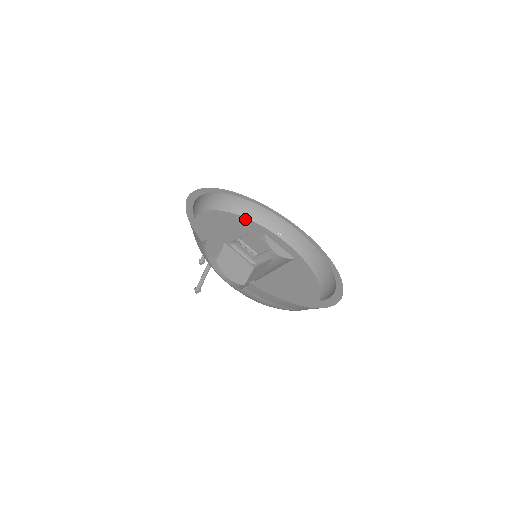
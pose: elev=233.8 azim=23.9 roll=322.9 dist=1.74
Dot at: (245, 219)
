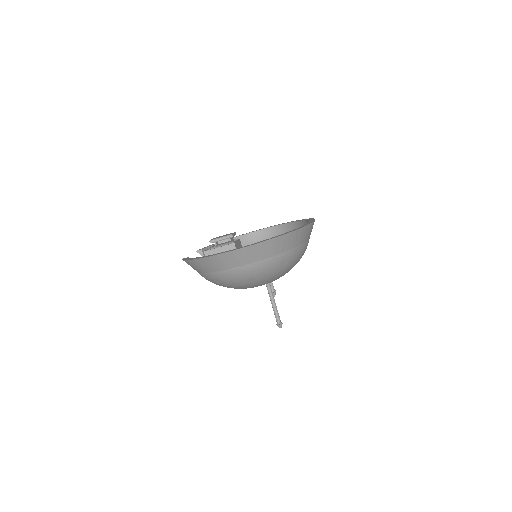
Dot at: occluded
